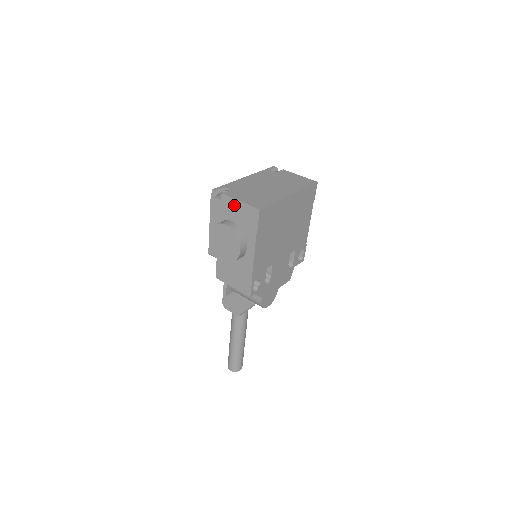
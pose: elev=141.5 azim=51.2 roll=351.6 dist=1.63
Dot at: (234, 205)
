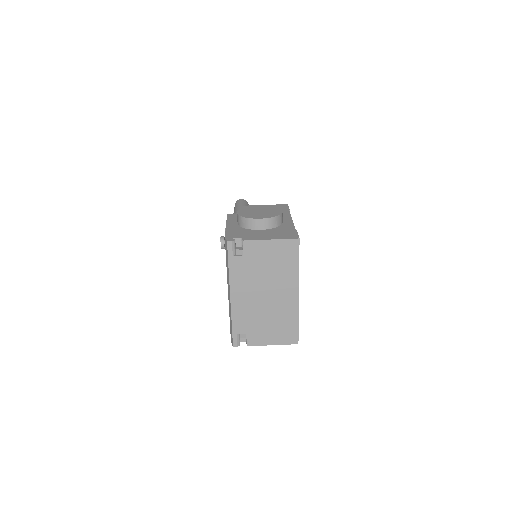
Dot at: occluded
